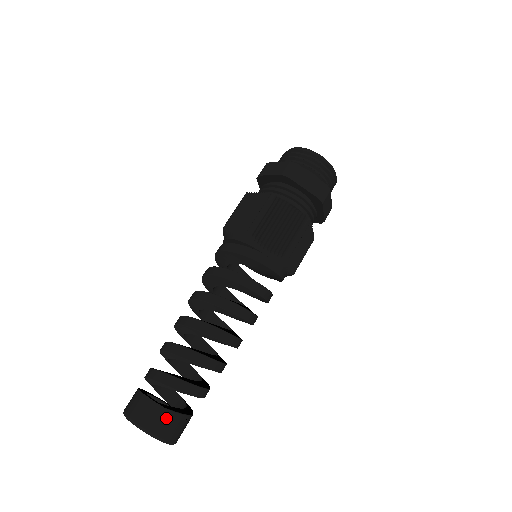
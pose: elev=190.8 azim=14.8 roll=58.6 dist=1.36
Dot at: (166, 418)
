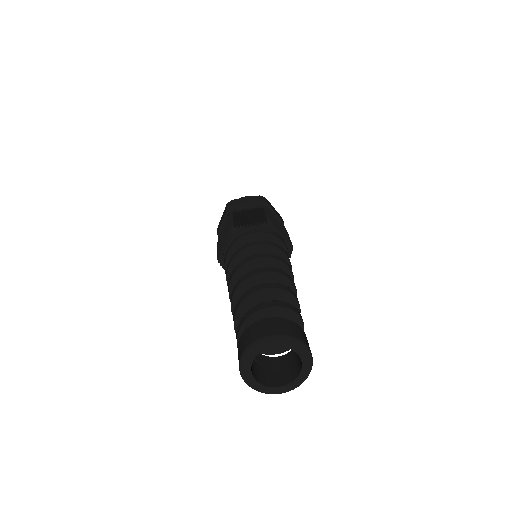
Dot at: (305, 336)
